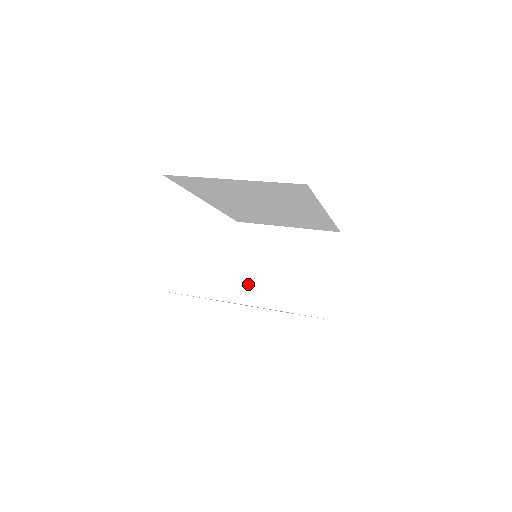
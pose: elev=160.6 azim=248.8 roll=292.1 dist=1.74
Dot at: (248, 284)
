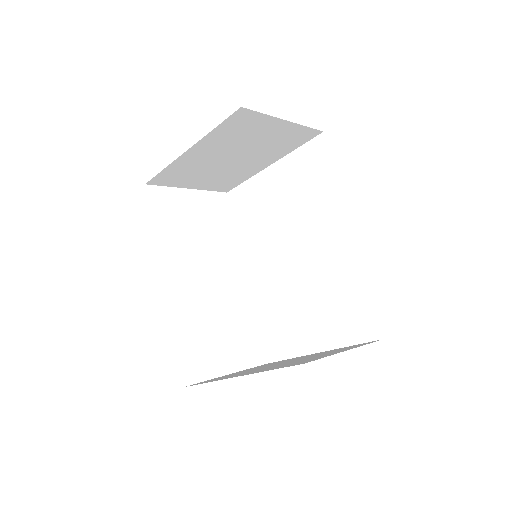
Dot at: occluded
